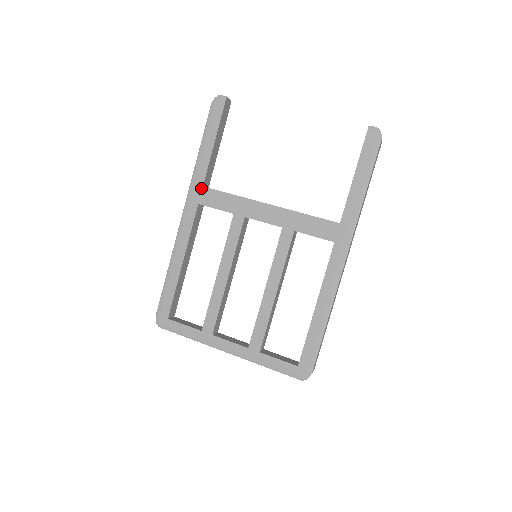
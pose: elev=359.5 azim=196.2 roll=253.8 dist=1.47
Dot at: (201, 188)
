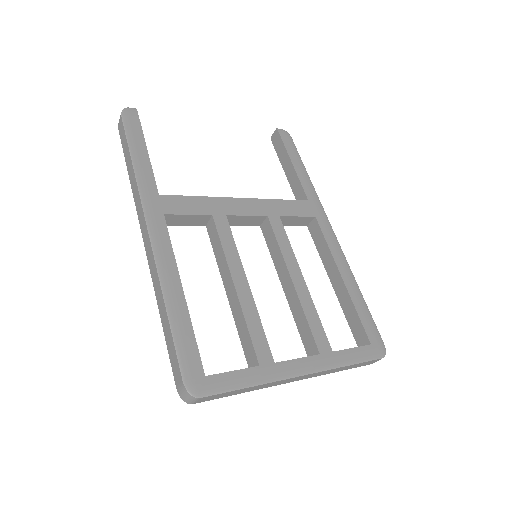
Dot at: (158, 197)
